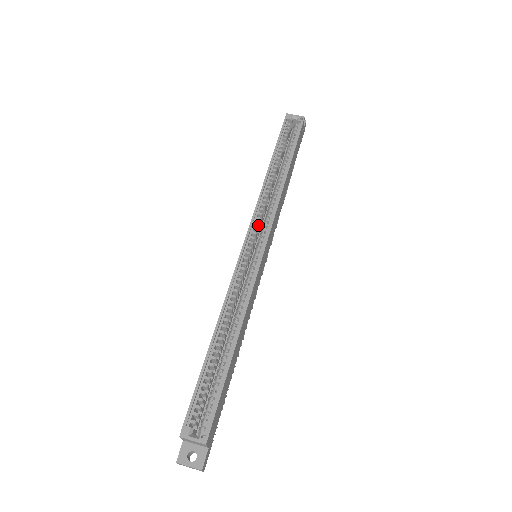
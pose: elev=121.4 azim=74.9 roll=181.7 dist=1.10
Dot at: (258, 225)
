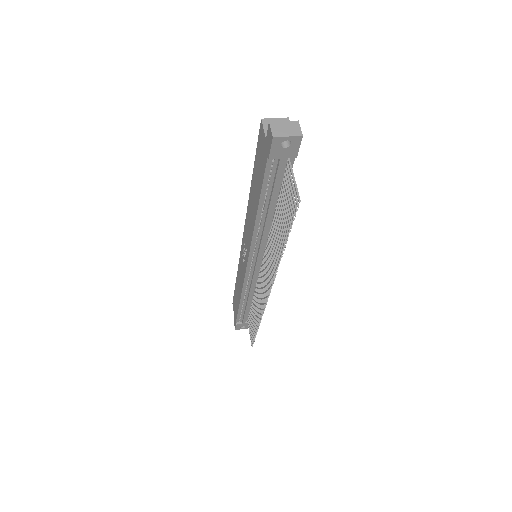
Dot at: occluded
